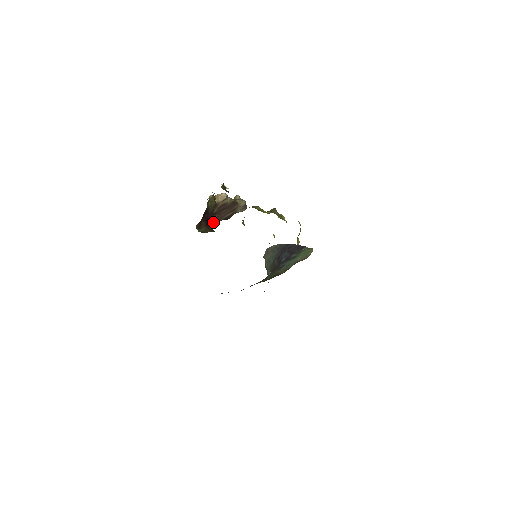
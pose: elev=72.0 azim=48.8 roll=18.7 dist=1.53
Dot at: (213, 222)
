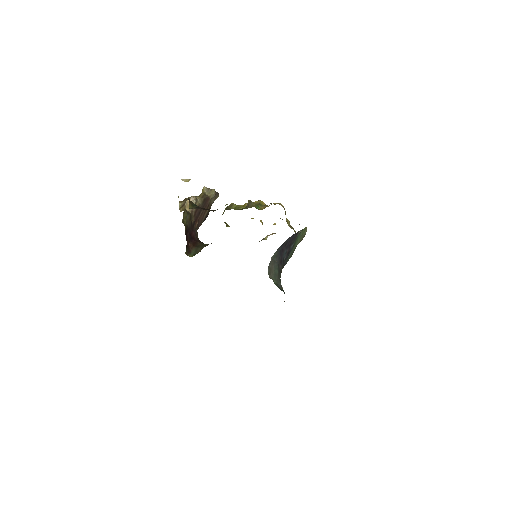
Dot at: (197, 232)
